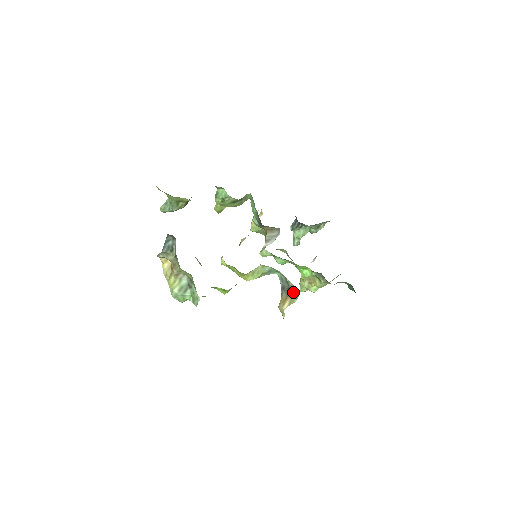
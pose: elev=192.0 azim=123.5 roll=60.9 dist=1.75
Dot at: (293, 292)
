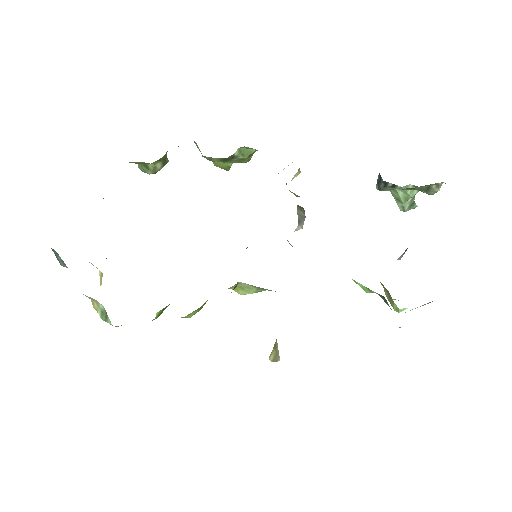
Dot at: occluded
